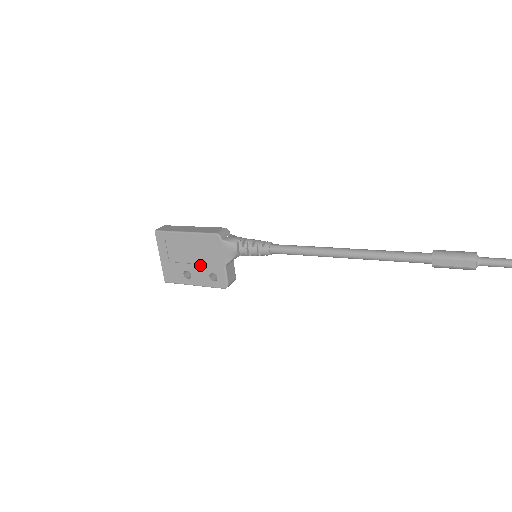
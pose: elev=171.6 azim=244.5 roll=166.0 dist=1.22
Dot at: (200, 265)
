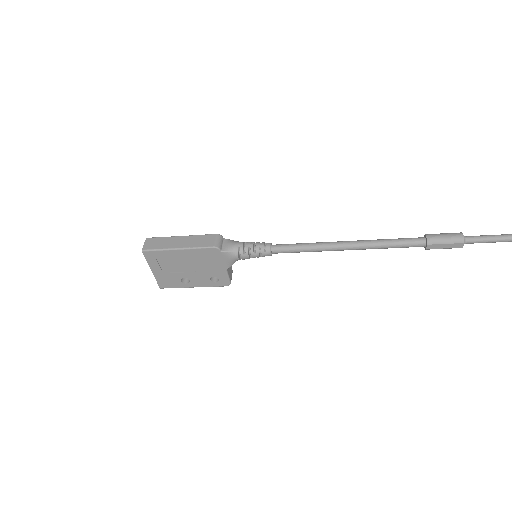
Dot at: (199, 272)
